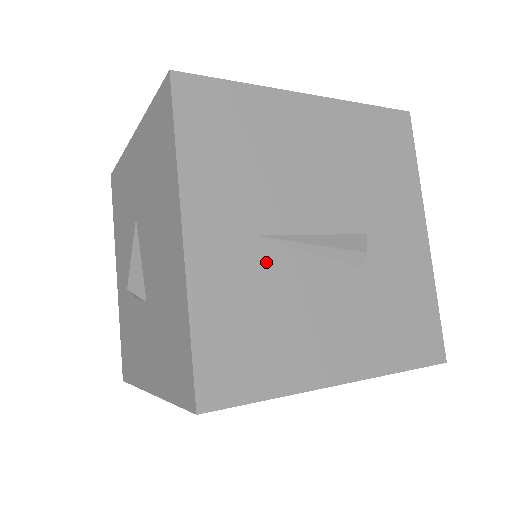
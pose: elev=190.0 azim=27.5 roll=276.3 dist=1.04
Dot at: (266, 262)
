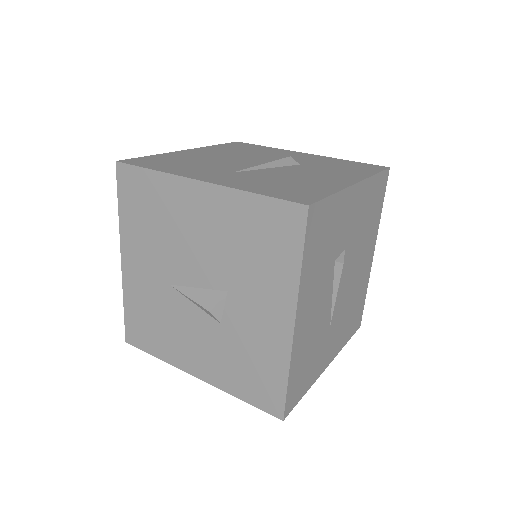
Dot at: (253, 175)
